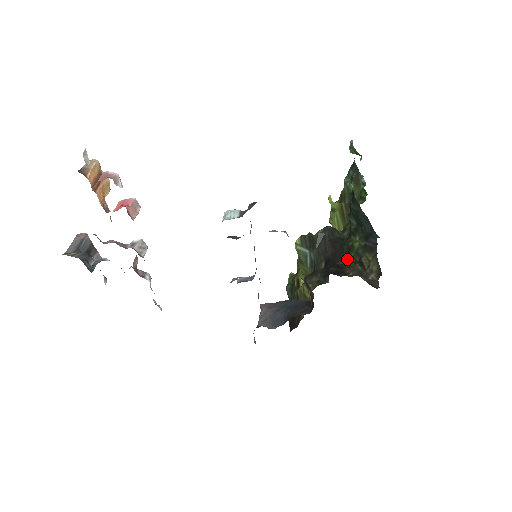
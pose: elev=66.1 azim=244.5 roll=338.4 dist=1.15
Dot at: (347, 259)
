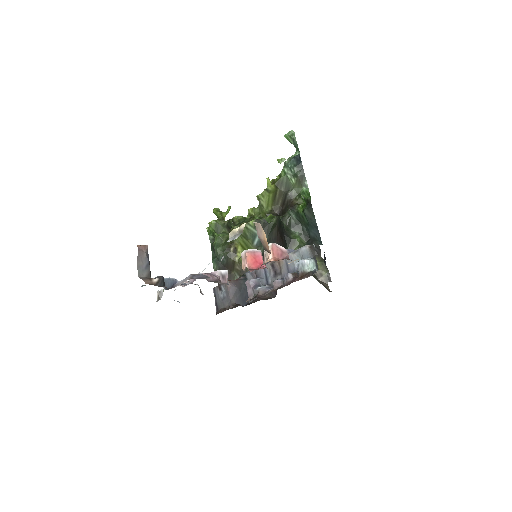
Dot at: occluded
